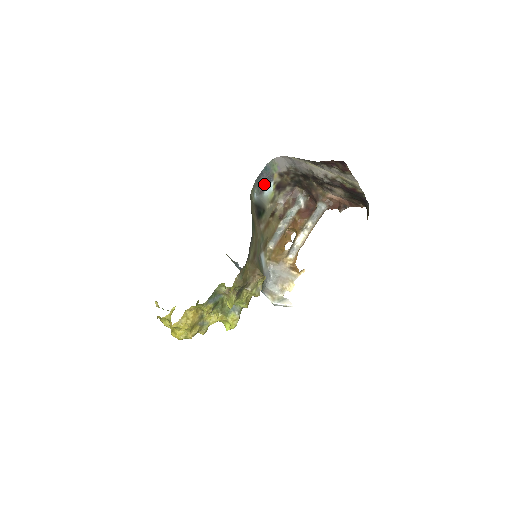
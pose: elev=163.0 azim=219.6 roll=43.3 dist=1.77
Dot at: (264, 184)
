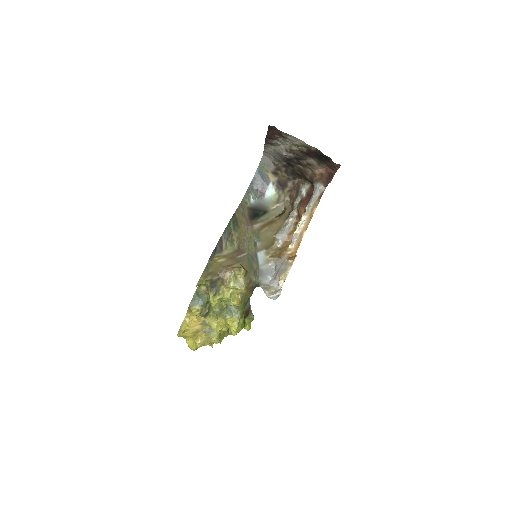
Dot at: (262, 188)
